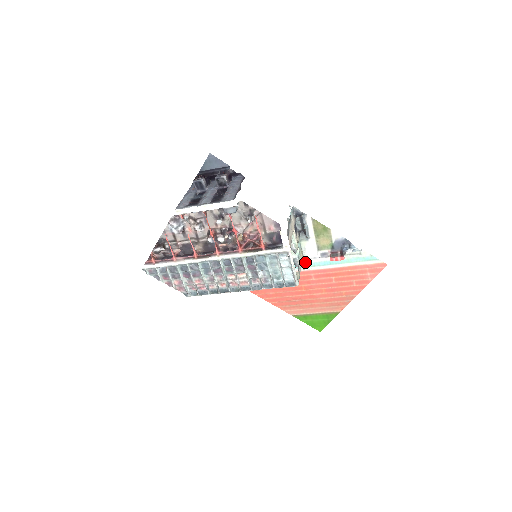
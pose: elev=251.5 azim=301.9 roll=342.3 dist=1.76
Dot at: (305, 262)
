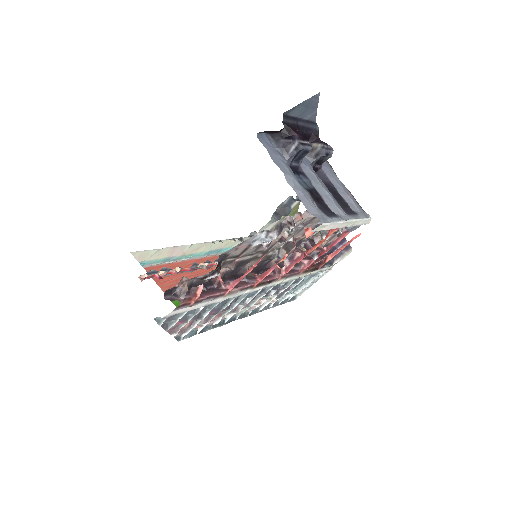
Dot at: occluded
